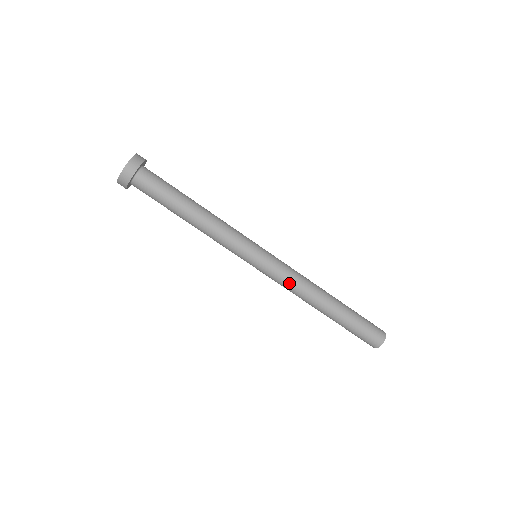
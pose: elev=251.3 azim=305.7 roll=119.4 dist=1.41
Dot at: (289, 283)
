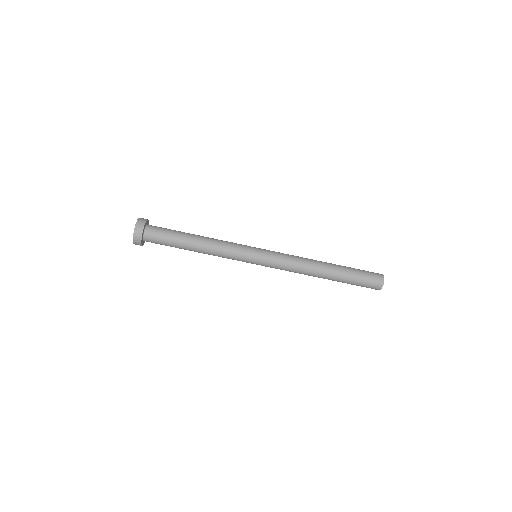
Dot at: (289, 263)
